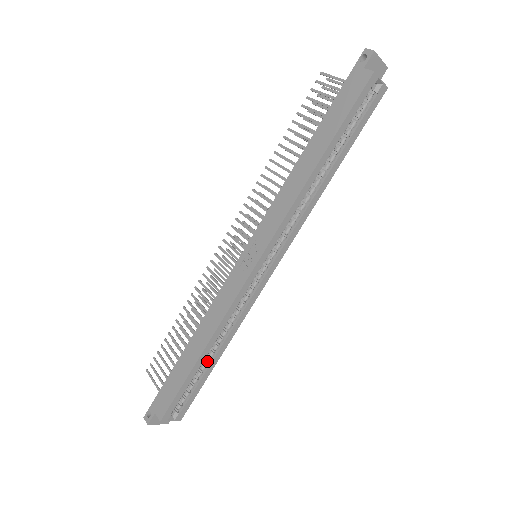
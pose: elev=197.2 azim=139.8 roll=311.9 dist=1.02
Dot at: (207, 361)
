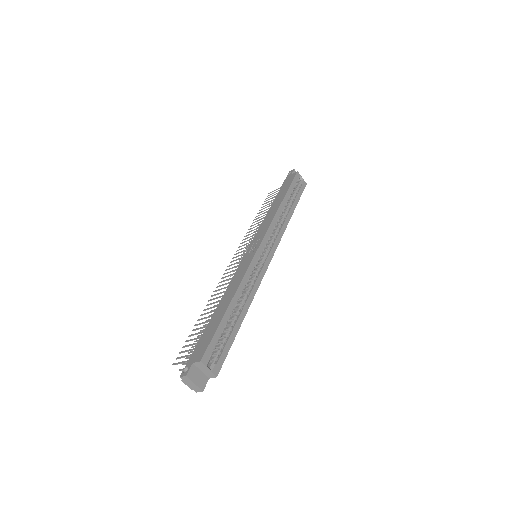
Dot at: (234, 318)
